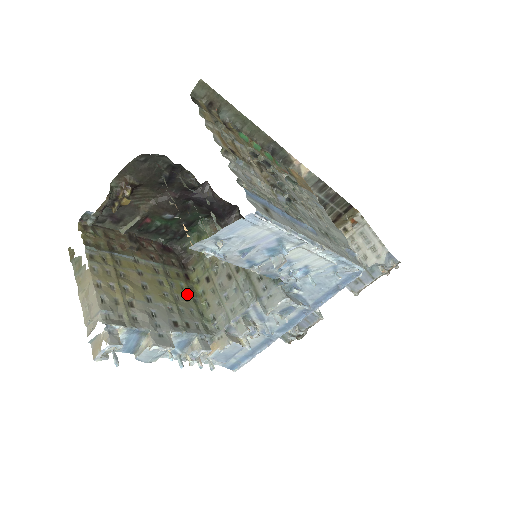
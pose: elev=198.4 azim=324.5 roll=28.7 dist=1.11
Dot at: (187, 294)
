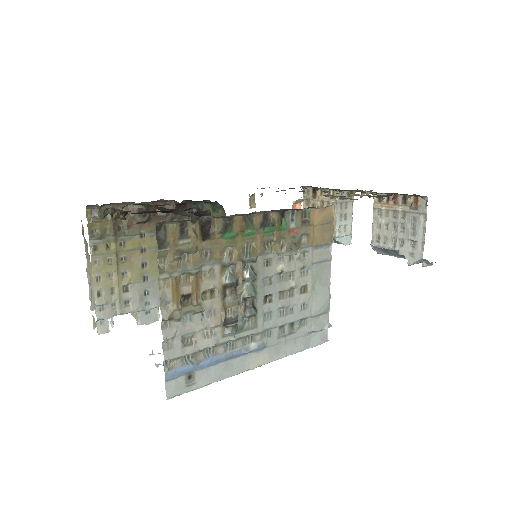
Dot at: occluded
